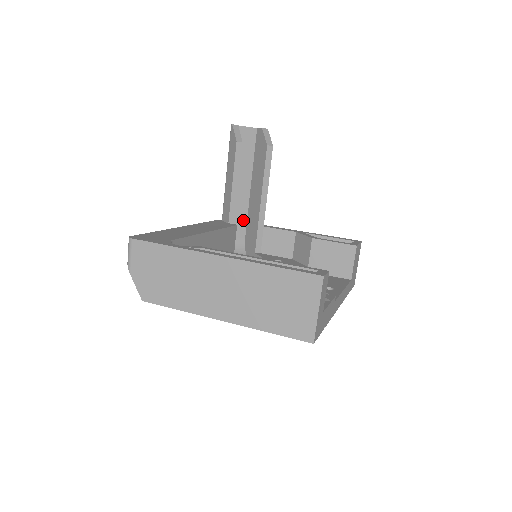
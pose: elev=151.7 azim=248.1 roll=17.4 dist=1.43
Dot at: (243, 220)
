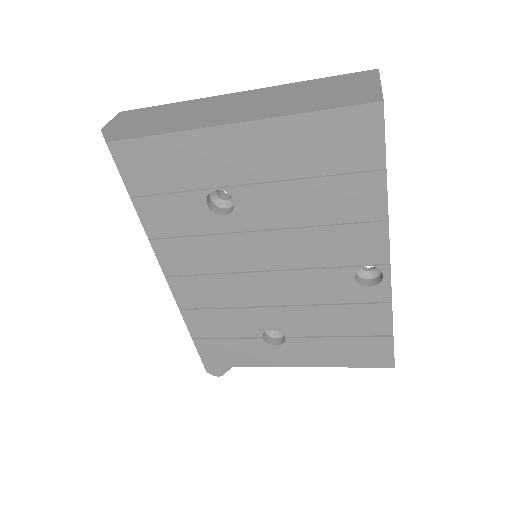
Dot at: occluded
